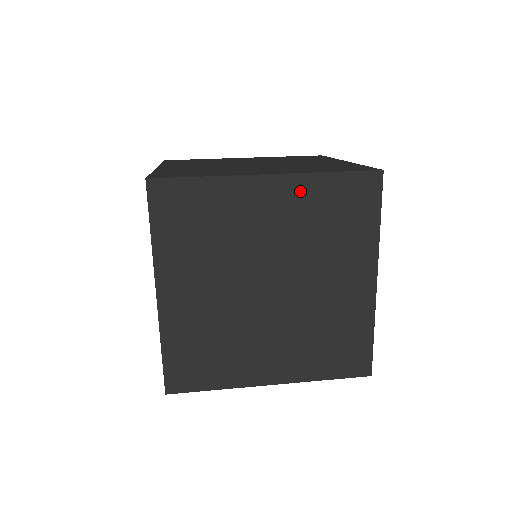
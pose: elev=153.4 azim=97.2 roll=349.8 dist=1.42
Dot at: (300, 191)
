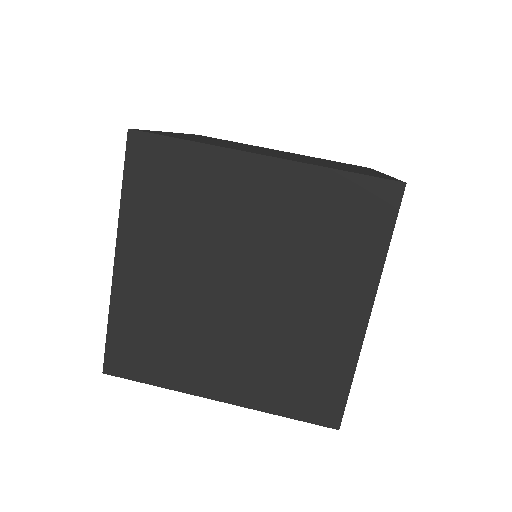
Dot at: (297, 184)
